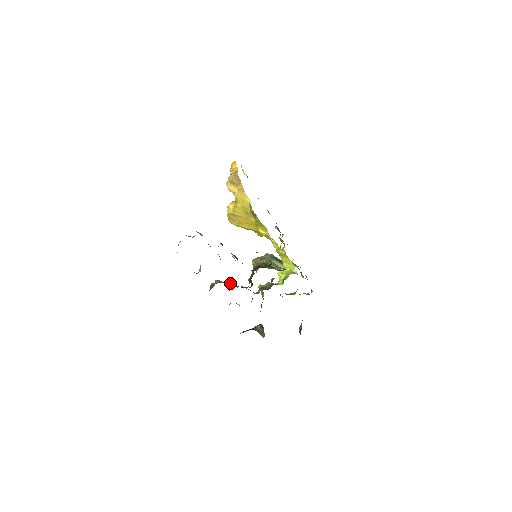
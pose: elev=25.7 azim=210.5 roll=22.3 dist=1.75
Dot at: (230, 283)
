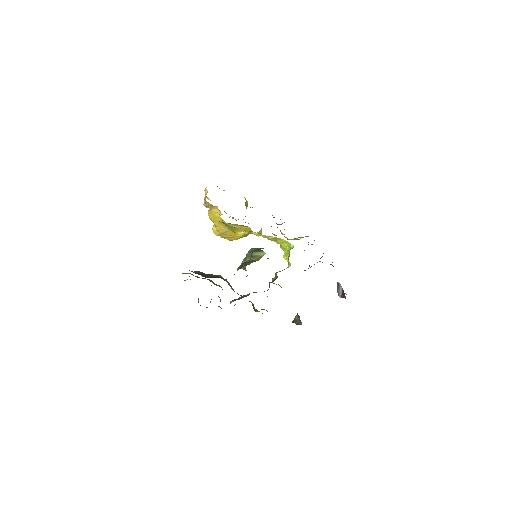
Dot at: occluded
